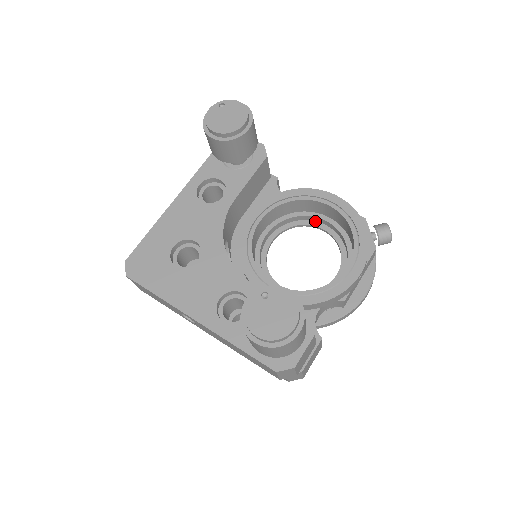
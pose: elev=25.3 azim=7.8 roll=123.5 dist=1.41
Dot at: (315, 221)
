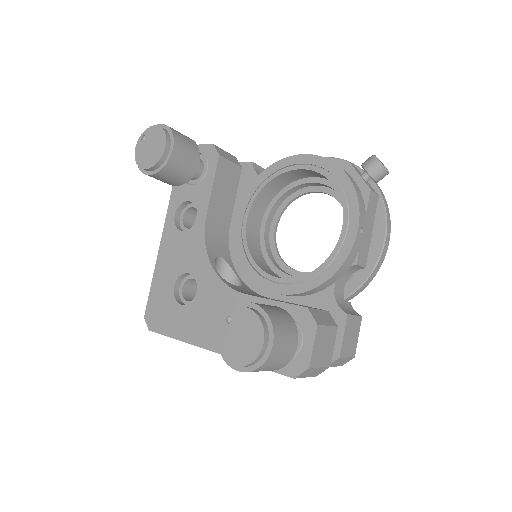
Dot at: (307, 187)
